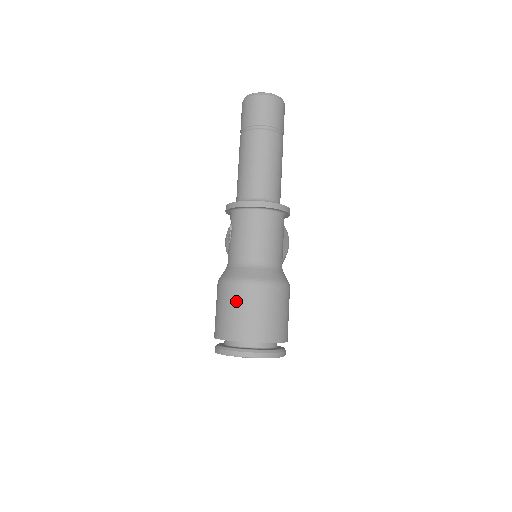
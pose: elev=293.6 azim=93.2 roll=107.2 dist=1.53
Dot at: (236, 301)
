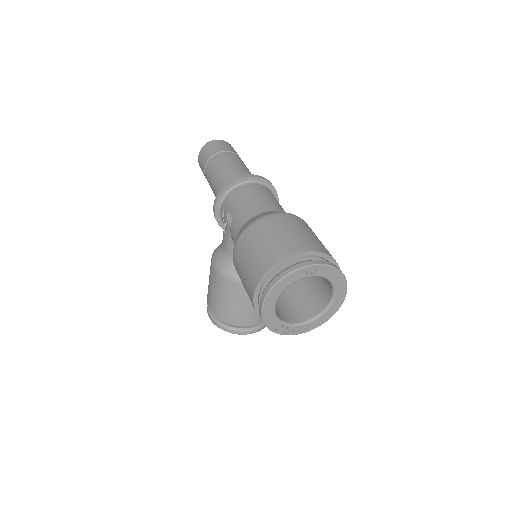
Dot at: (271, 229)
